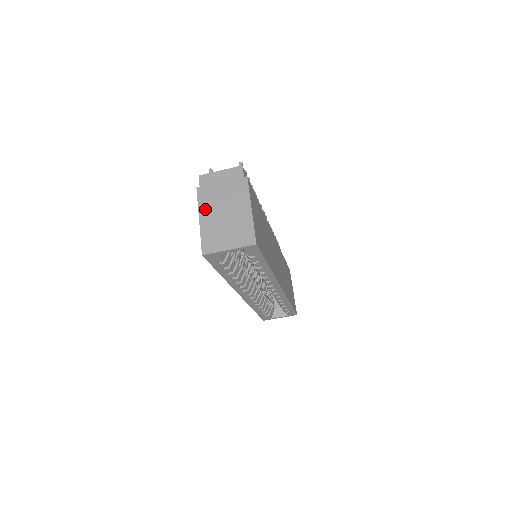
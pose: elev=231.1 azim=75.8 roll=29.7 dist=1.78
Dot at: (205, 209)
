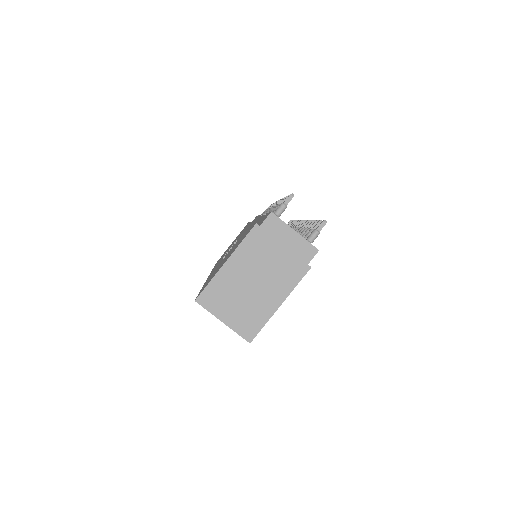
Dot at: (242, 257)
